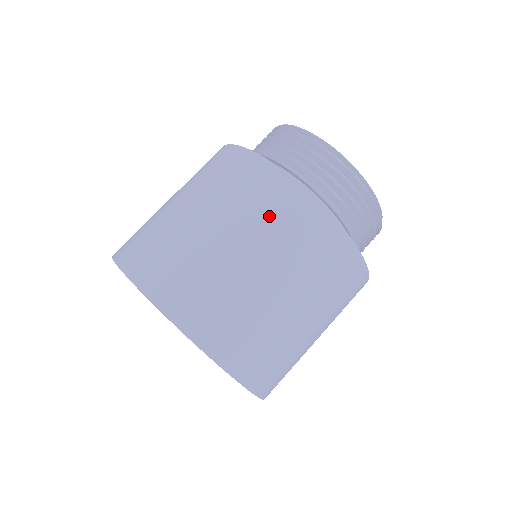
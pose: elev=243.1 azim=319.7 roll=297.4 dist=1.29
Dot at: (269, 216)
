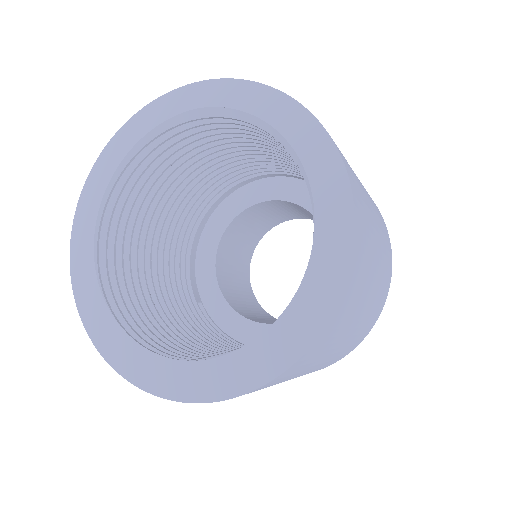
Dot at: (382, 226)
